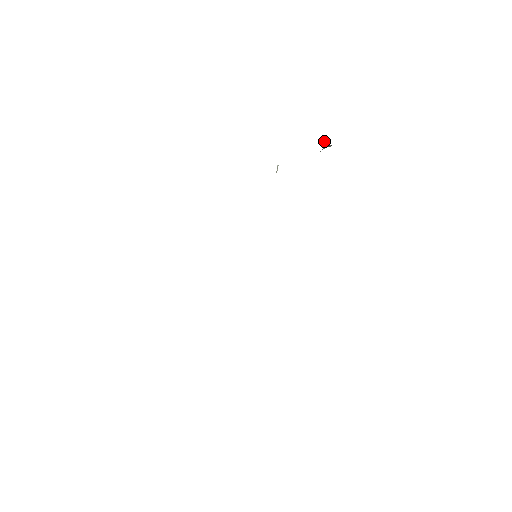
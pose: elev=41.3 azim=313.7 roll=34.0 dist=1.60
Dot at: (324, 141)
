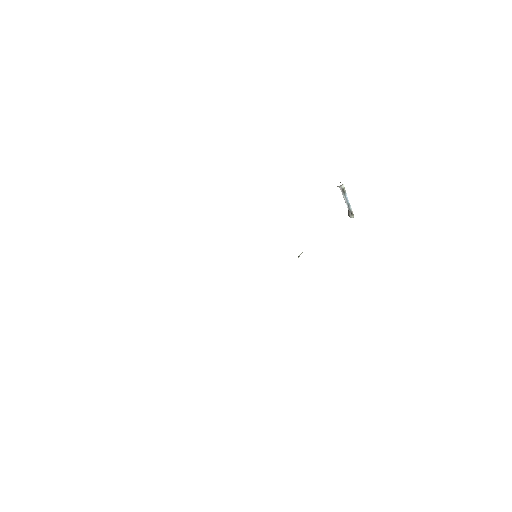
Dot at: occluded
